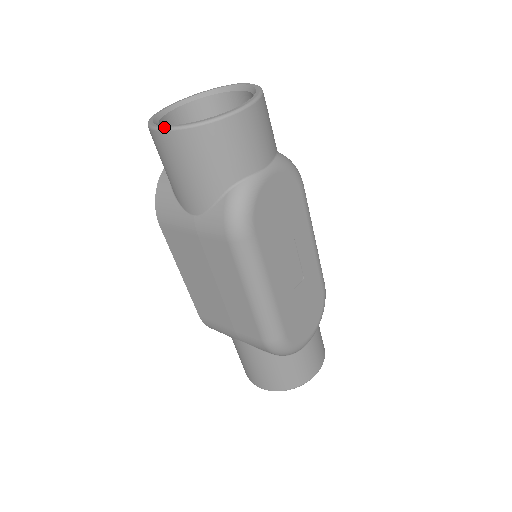
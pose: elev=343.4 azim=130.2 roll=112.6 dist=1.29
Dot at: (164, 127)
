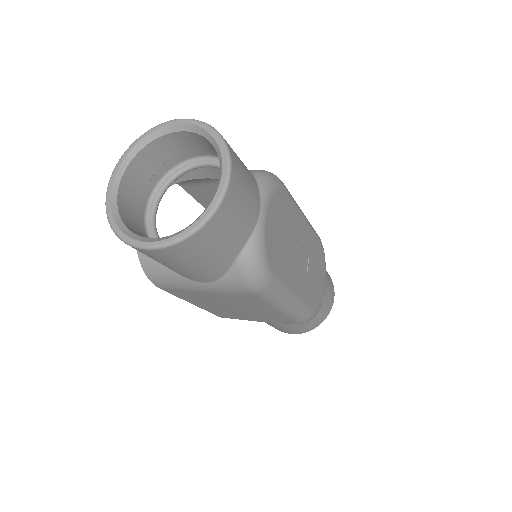
Dot at: (150, 247)
